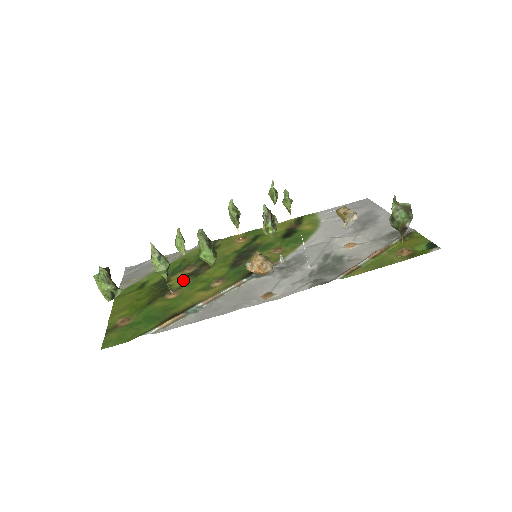
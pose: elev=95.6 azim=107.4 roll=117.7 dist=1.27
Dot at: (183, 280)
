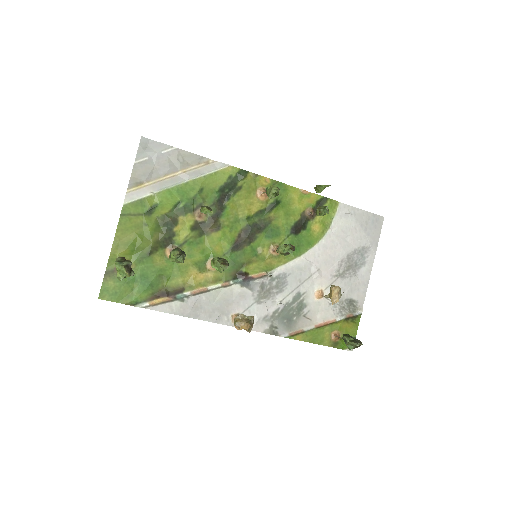
Dot at: (188, 235)
